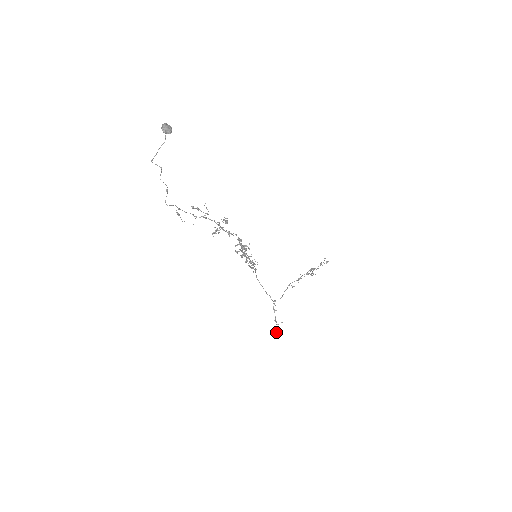
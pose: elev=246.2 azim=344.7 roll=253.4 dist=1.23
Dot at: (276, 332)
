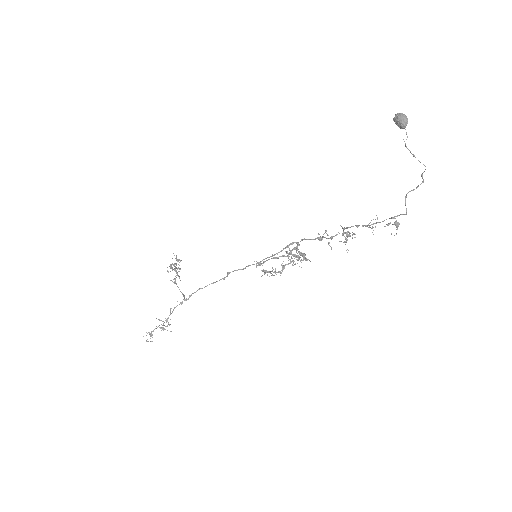
Dot at: (150, 334)
